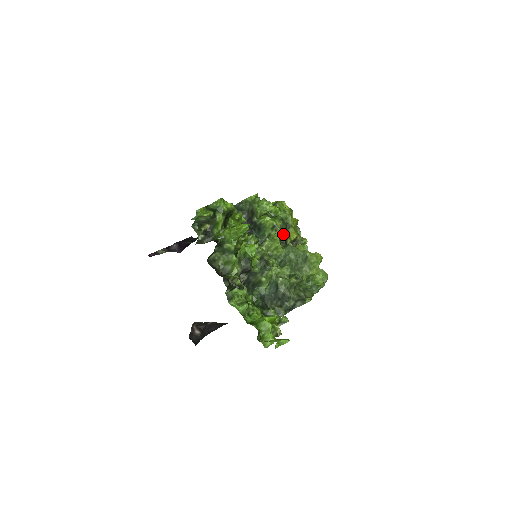
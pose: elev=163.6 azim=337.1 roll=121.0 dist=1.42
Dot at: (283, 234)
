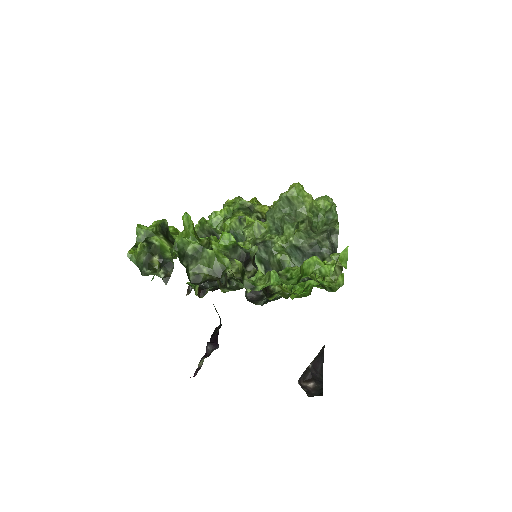
Dot at: (254, 216)
